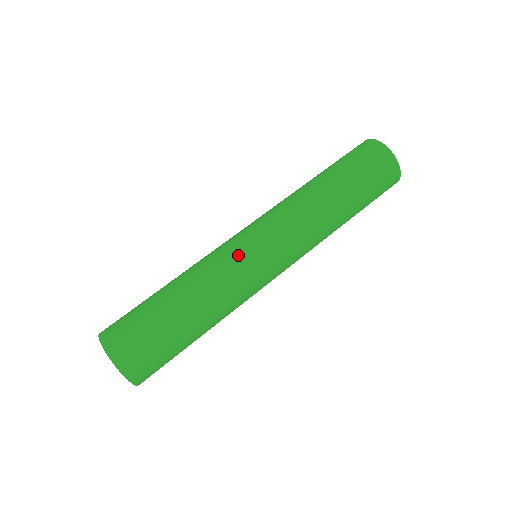
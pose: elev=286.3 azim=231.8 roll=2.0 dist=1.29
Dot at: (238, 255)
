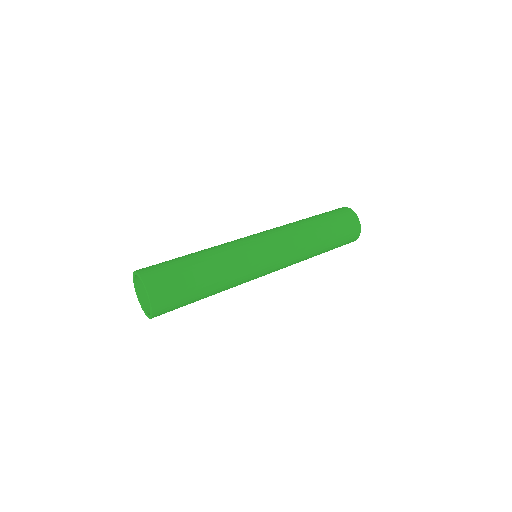
Dot at: (254, 255)
